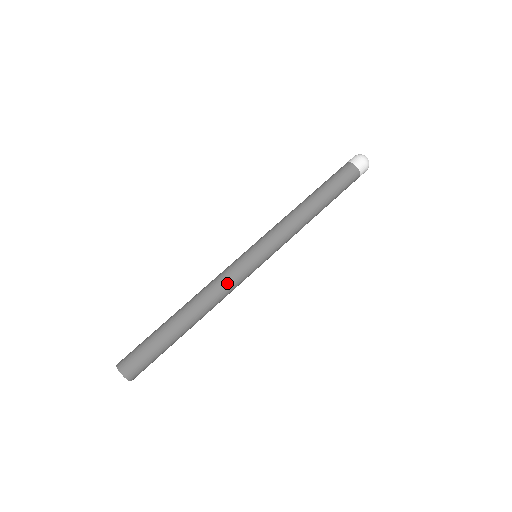
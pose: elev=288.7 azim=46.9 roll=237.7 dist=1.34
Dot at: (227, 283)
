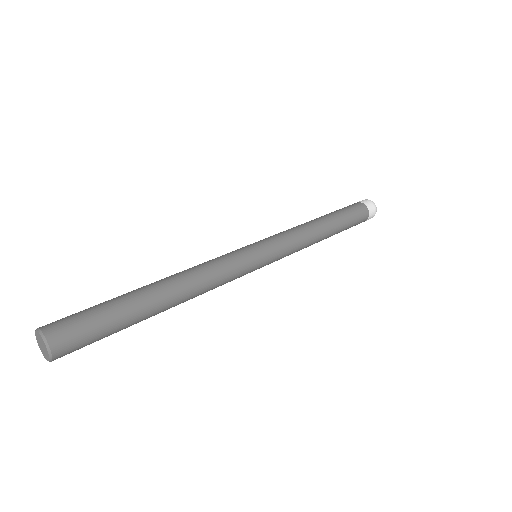
Dot at: (210, 260)
